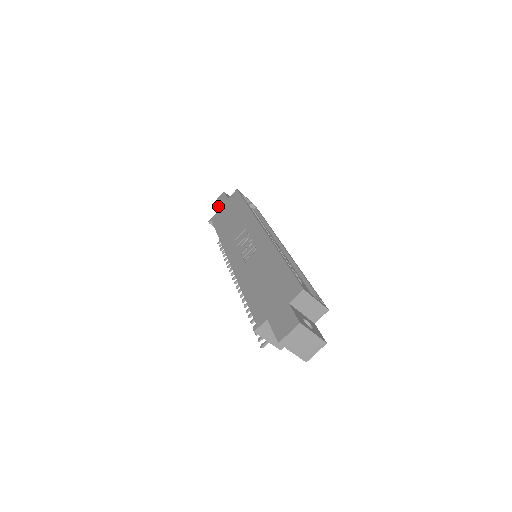
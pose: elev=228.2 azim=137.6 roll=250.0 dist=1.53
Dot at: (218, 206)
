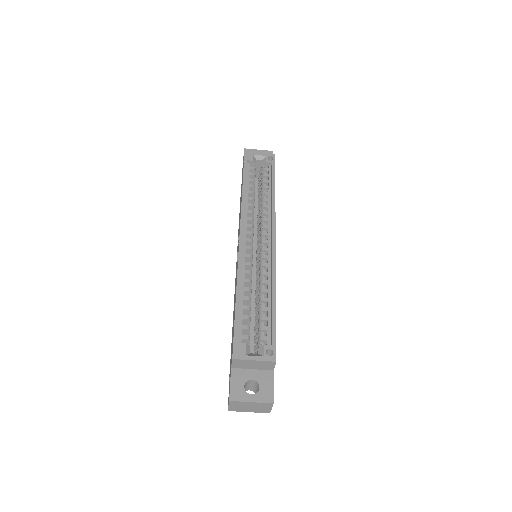
Dot at: occluded
